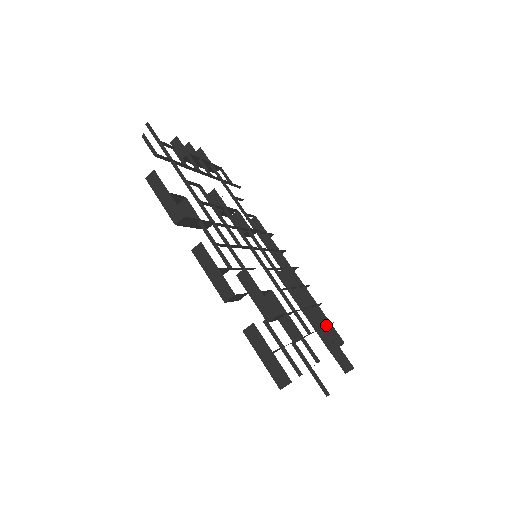
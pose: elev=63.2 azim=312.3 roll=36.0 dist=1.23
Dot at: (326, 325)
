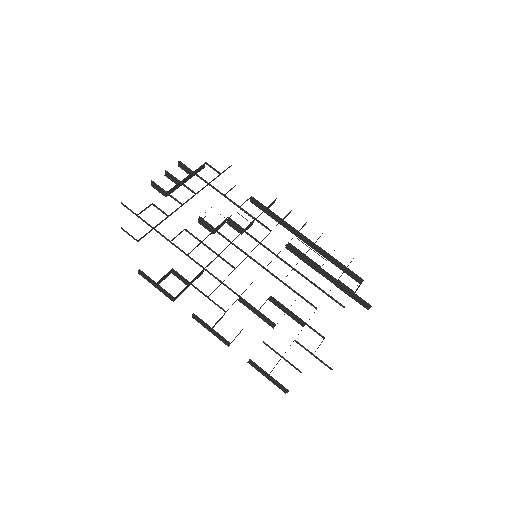
Dot at: (338, 279)
